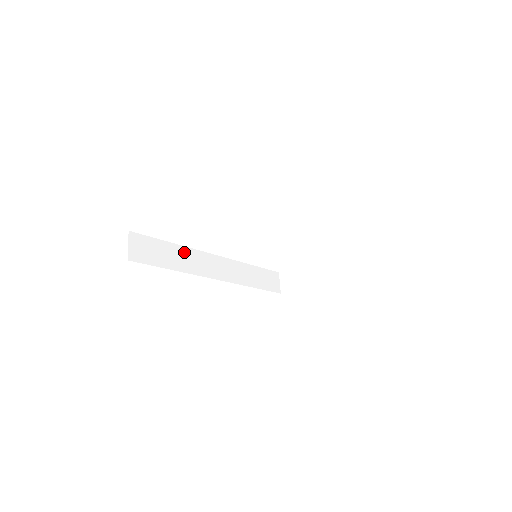
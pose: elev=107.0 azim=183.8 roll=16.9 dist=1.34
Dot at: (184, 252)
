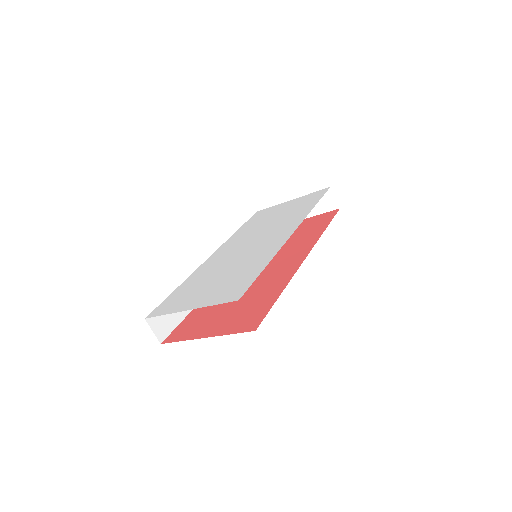
Dot at: occluded
